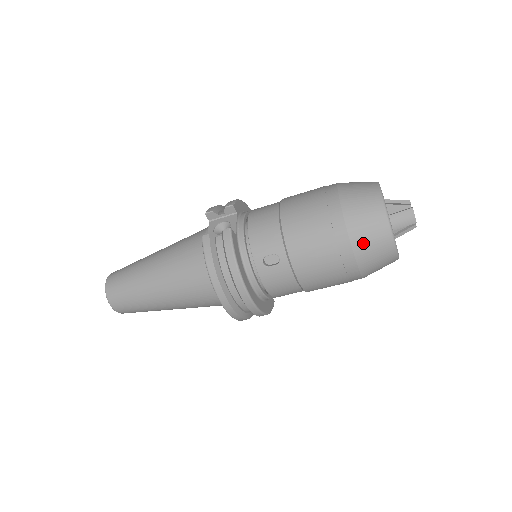
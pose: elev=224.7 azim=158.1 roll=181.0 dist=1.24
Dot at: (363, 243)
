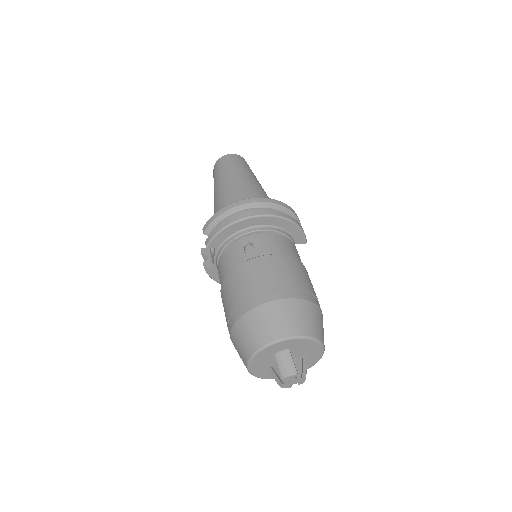
Dot at: occluded
